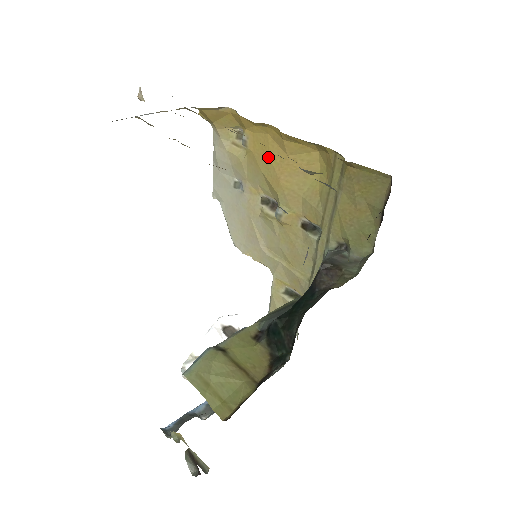
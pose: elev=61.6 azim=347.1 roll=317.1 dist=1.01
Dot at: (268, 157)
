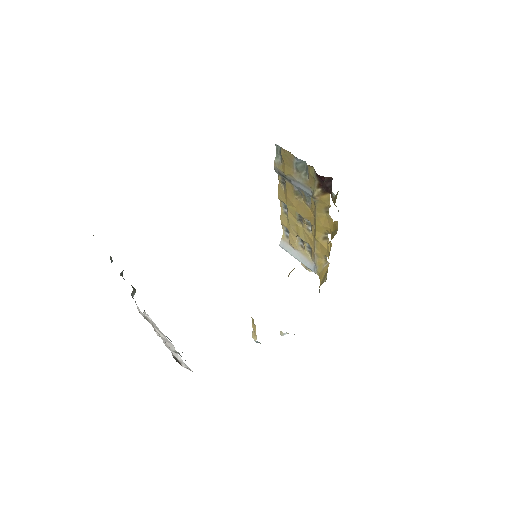
Dot at: occluded
